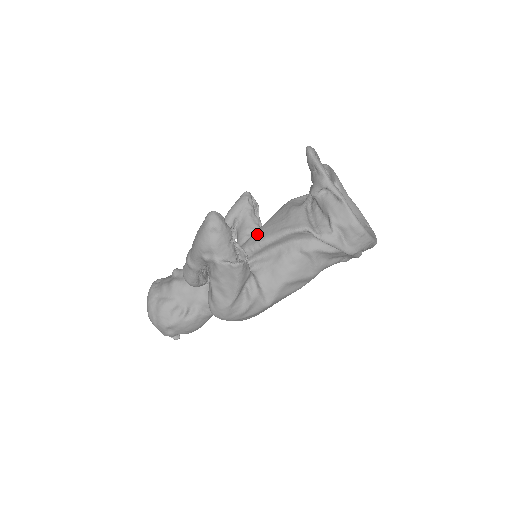
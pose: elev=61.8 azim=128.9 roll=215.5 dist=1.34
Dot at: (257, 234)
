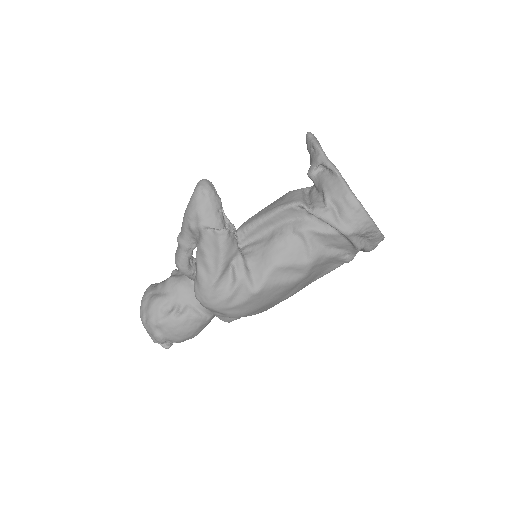
Dot at: (252, 217)
